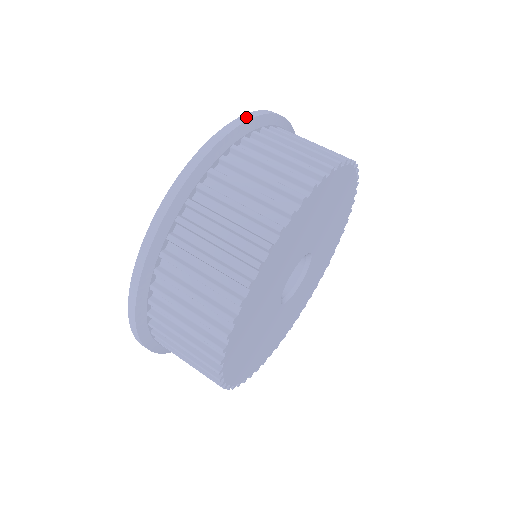
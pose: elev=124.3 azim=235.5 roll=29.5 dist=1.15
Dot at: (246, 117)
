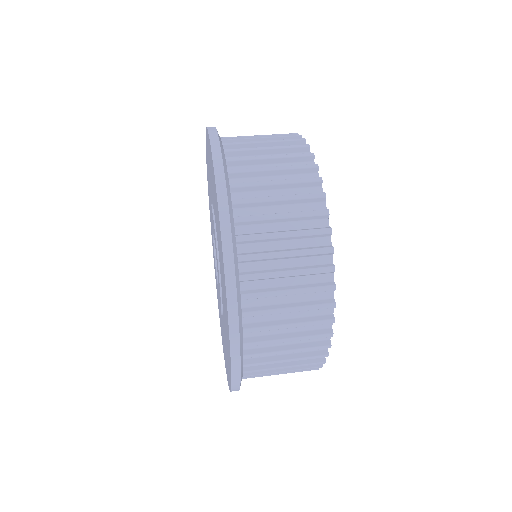
Dot at: occluded
